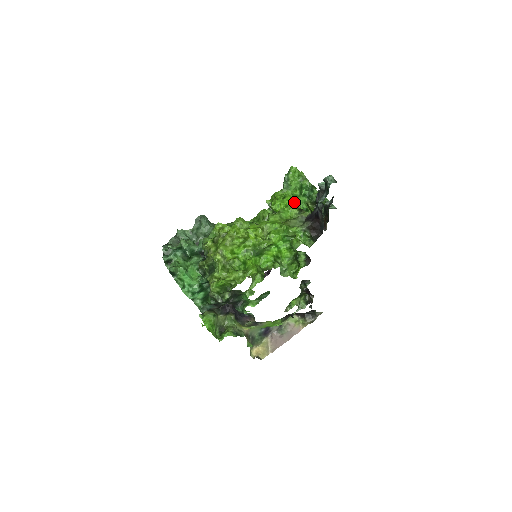
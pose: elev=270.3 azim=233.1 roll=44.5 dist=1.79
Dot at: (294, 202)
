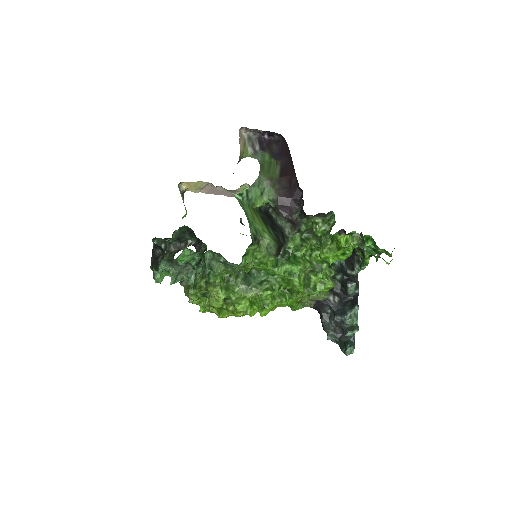
Dot at: occluded
